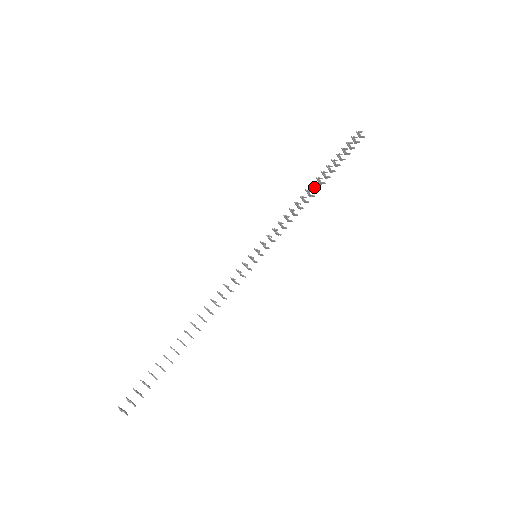
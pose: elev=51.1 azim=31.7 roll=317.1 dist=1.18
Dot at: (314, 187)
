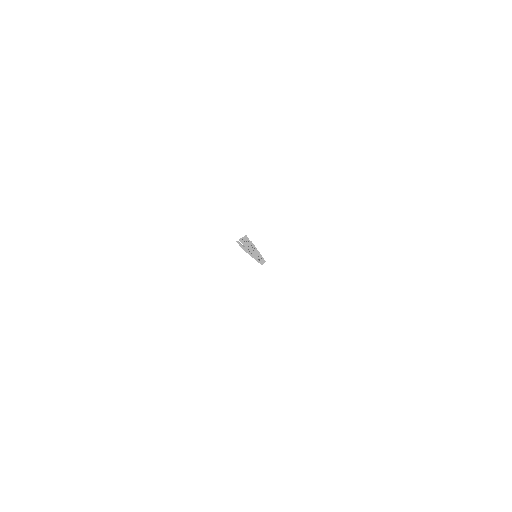
Dot at: occluded
